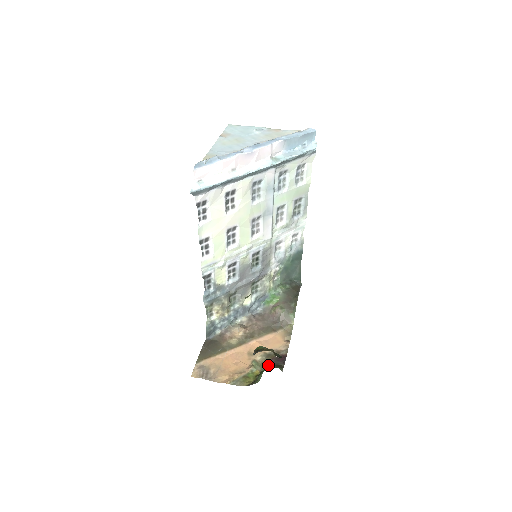
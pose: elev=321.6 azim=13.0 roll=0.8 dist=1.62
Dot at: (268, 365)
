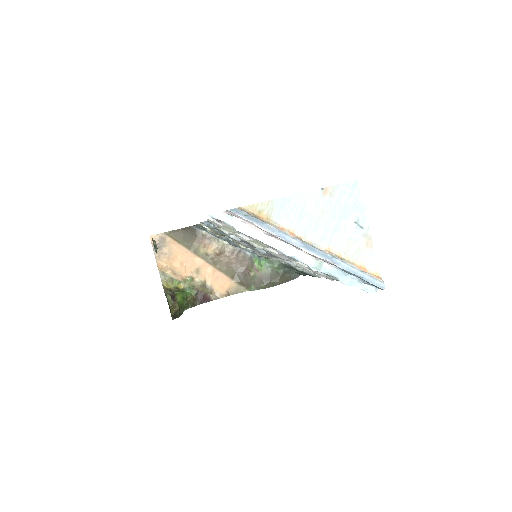
Dot at: (193, 291)
